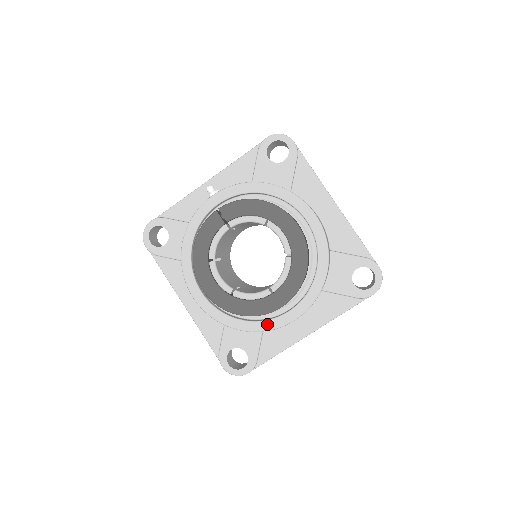
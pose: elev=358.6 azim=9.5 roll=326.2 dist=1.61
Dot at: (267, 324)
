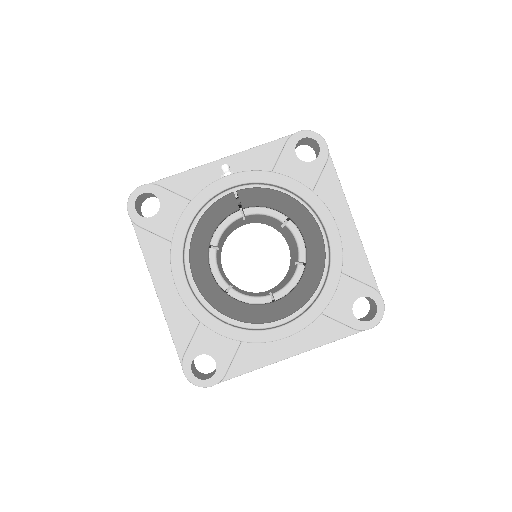
Dot at: (254, 335)
